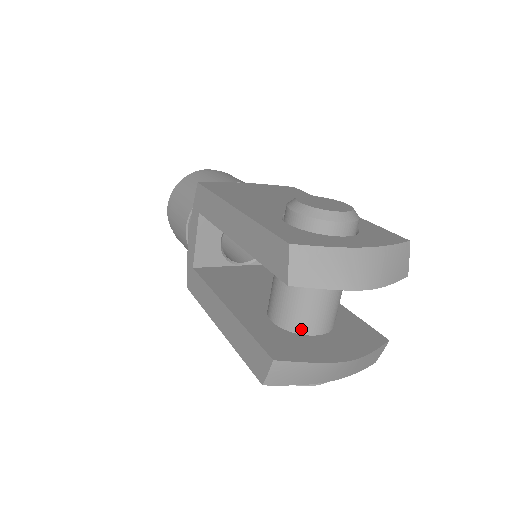
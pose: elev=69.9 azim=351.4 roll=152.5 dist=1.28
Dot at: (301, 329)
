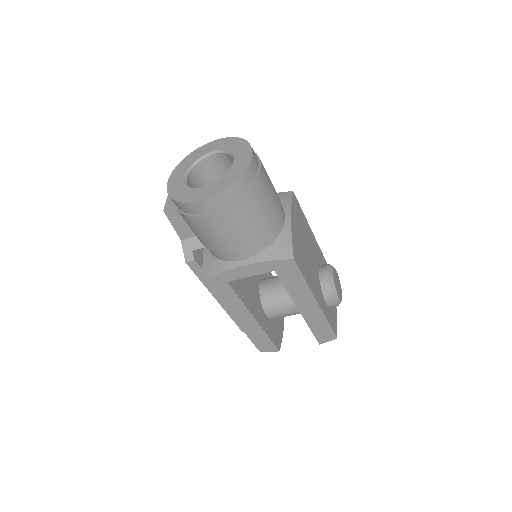
Dot at: occluded
